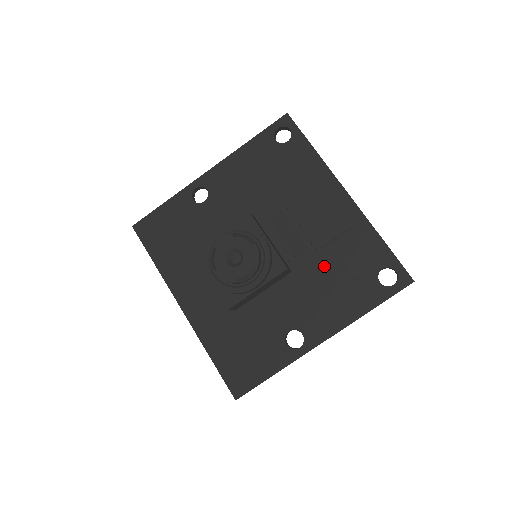
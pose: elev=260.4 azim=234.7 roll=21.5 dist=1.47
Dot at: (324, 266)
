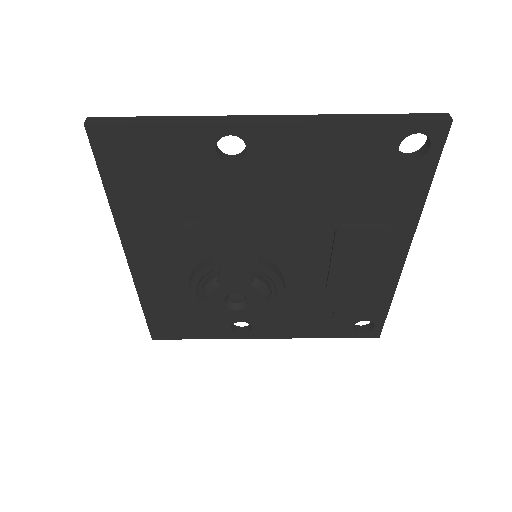
Dot at: (319, 297)
